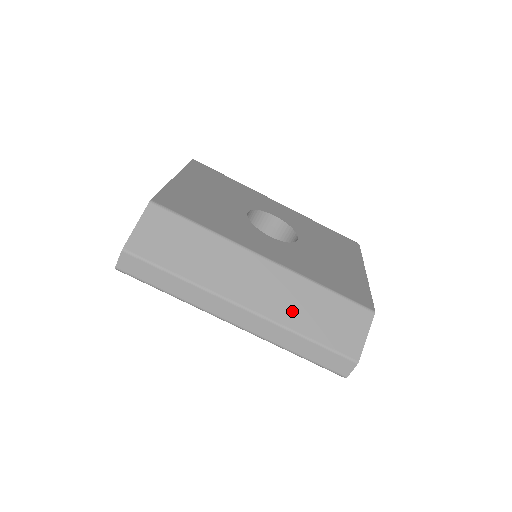
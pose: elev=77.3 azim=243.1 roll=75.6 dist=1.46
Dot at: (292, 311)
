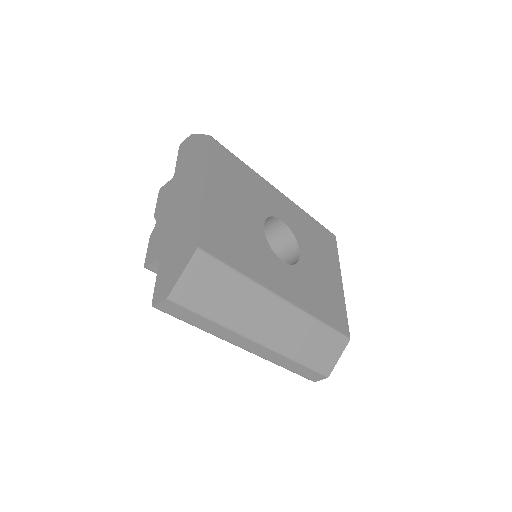
Dot at: (294, 343)
